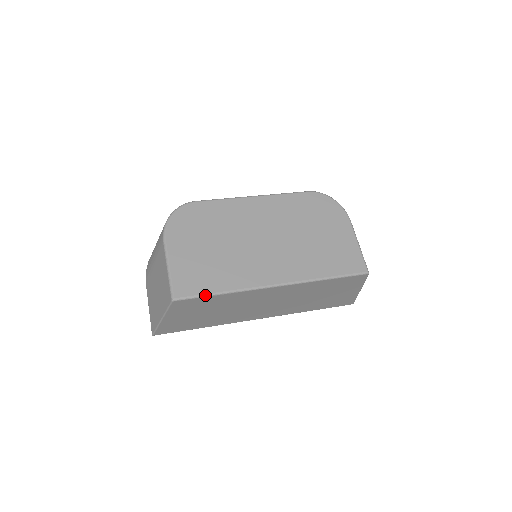
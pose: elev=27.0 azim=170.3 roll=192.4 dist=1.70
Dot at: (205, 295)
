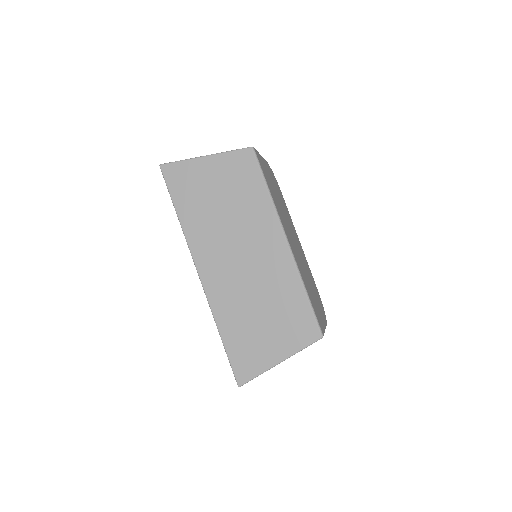
Dot at: (264, 175)
